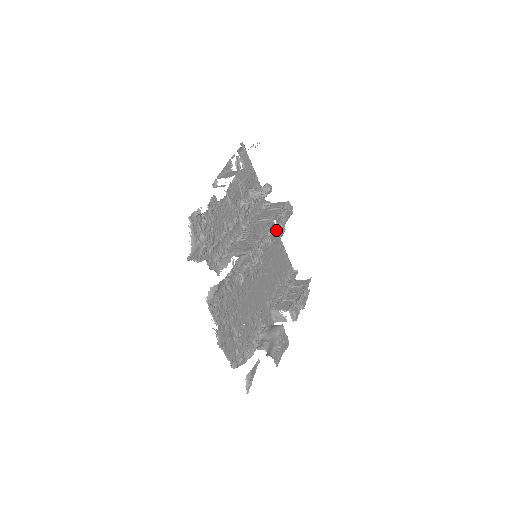
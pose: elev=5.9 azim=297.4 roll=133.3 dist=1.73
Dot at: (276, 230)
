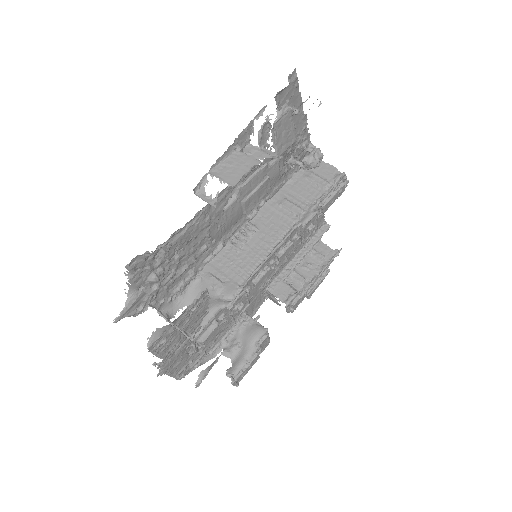
Dot at: (299, 233)
